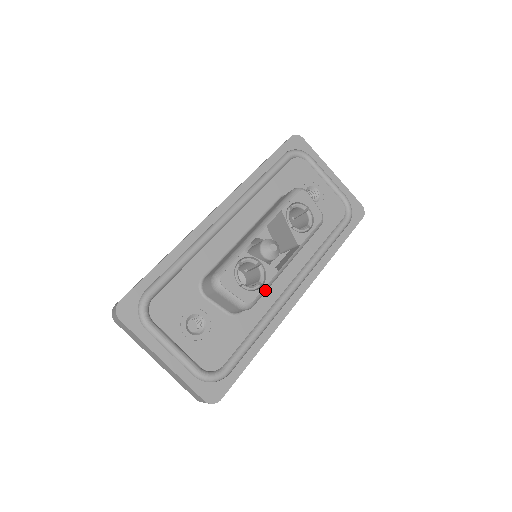
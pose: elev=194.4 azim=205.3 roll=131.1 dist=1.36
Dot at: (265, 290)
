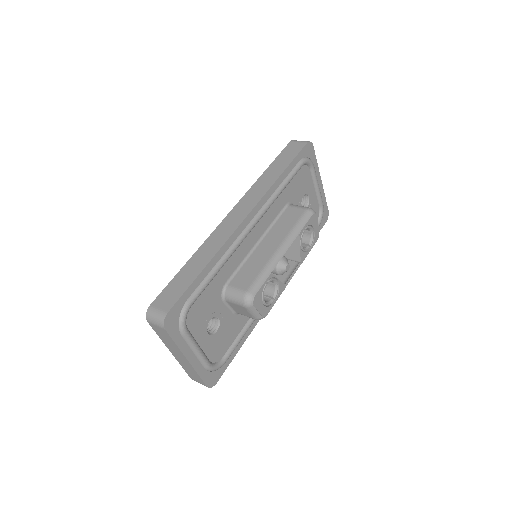
Dot at: (274, 303)
